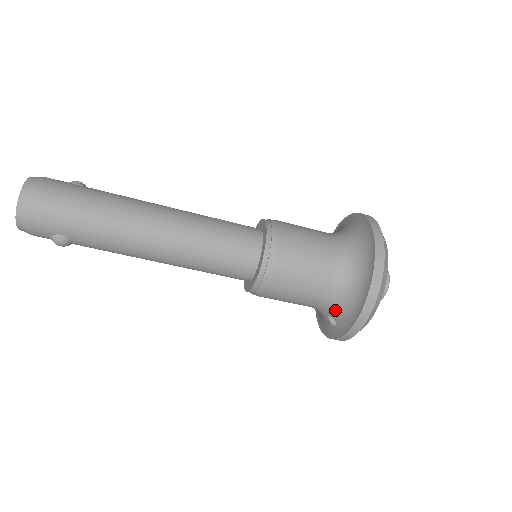
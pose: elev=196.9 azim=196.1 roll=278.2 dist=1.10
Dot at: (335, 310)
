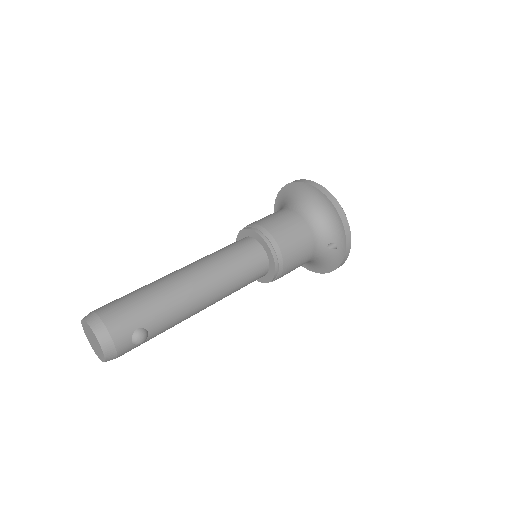
Dot at: (326, 235)
